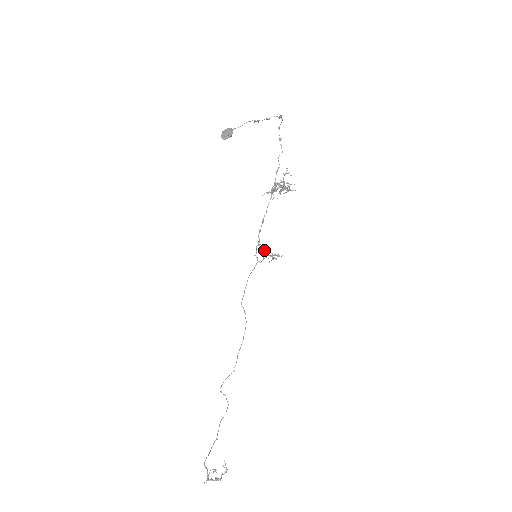
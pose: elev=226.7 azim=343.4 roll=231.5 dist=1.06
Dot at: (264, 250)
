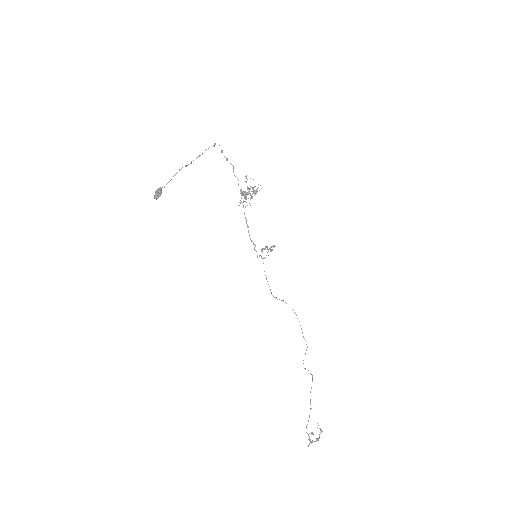
Dot at: occluded
